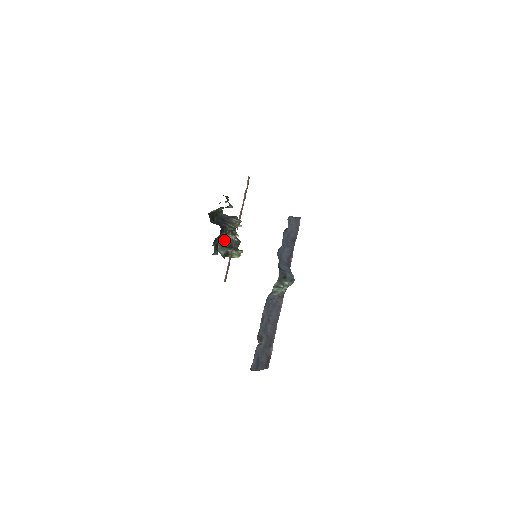
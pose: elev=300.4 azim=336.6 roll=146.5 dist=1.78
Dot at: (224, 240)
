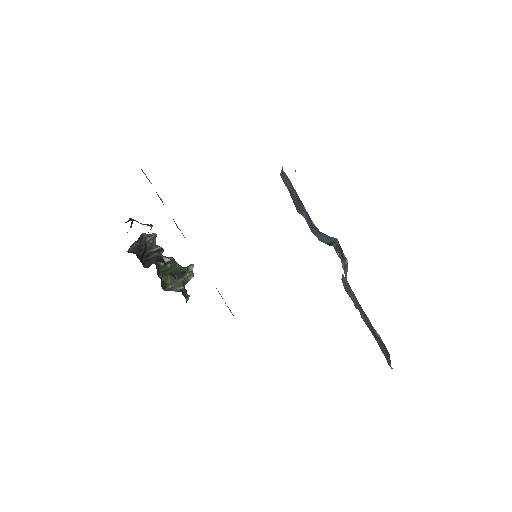
Dot at: (160, 273)
